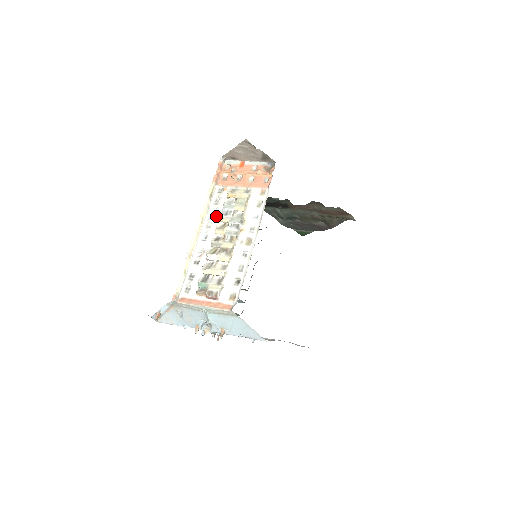
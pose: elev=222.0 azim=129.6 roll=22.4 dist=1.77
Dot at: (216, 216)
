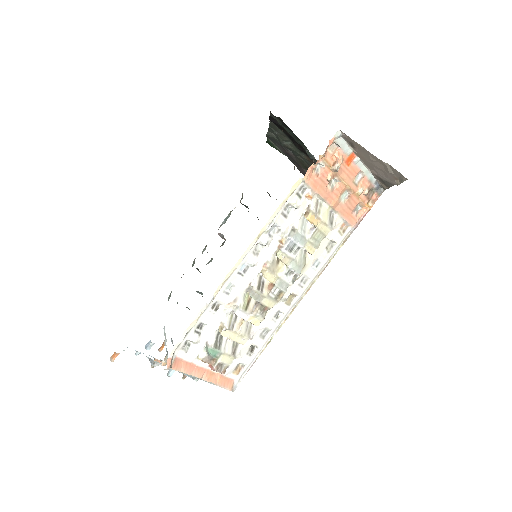
Dot at: (275, 239)
